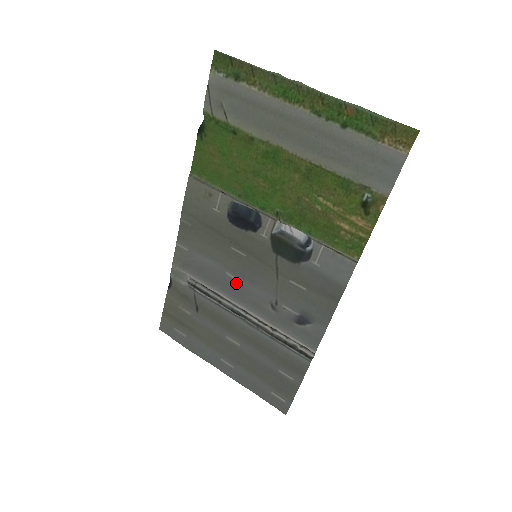
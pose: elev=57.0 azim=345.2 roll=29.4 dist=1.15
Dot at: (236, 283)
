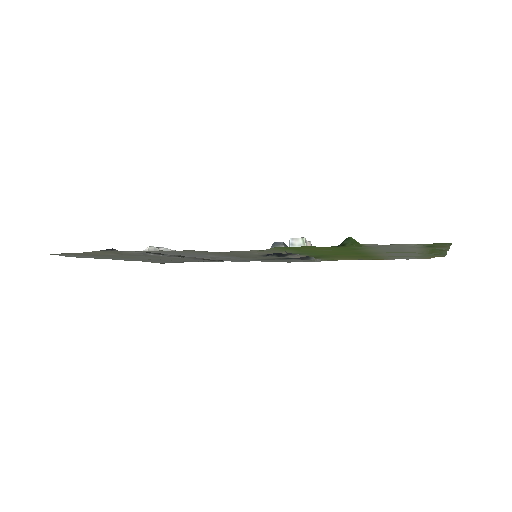
Dot at: occluded
